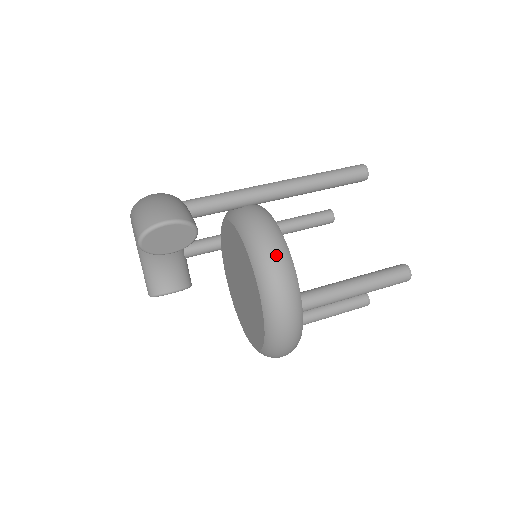
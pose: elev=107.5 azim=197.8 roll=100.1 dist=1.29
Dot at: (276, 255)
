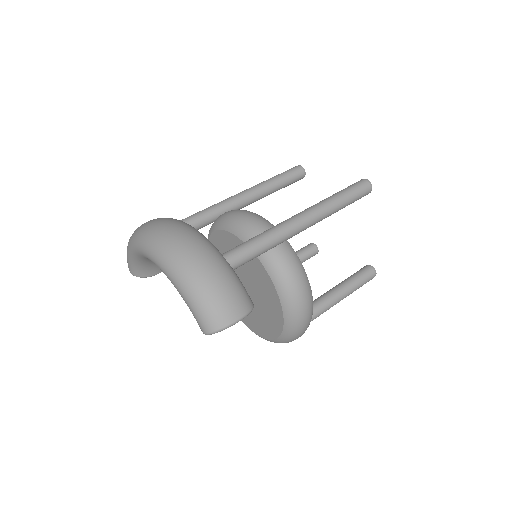
Dot at: (306, 307)
